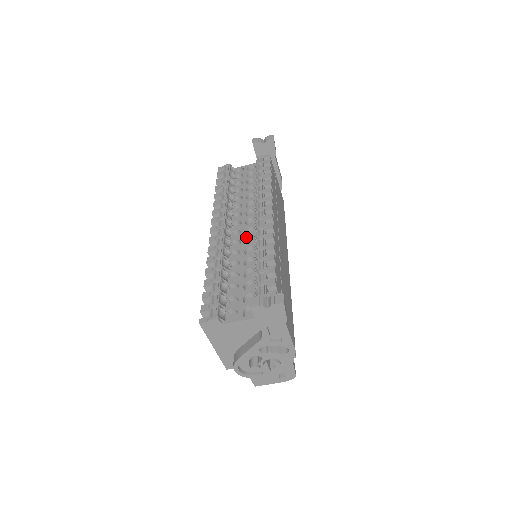
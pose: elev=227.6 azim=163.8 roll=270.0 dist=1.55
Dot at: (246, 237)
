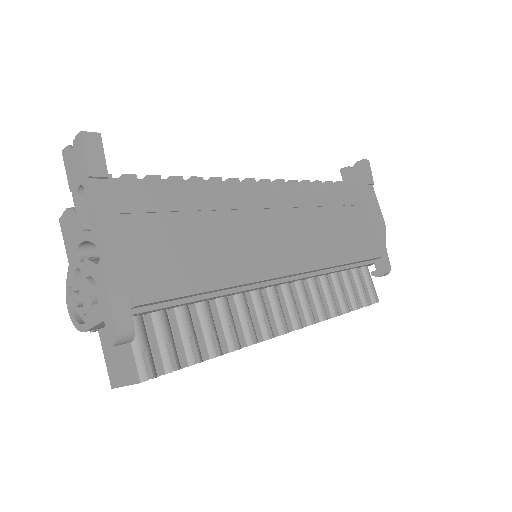
Dot at: occluded
